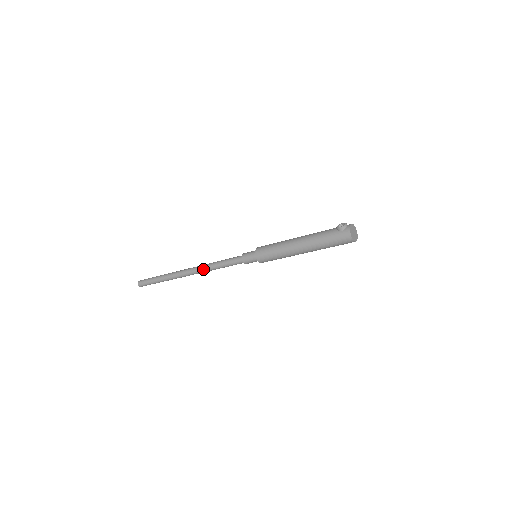
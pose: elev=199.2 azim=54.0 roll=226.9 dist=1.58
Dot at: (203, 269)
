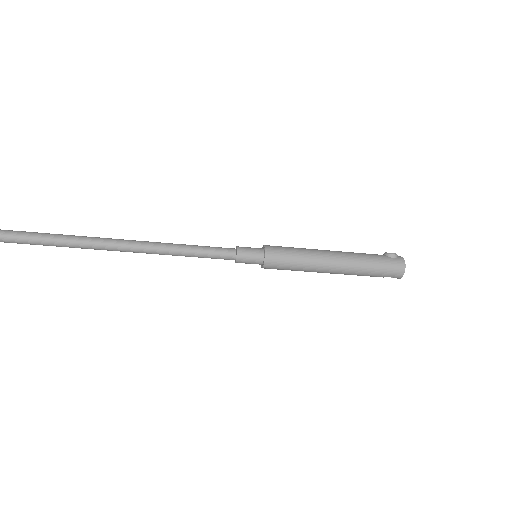
Dot at: (154, 246)
